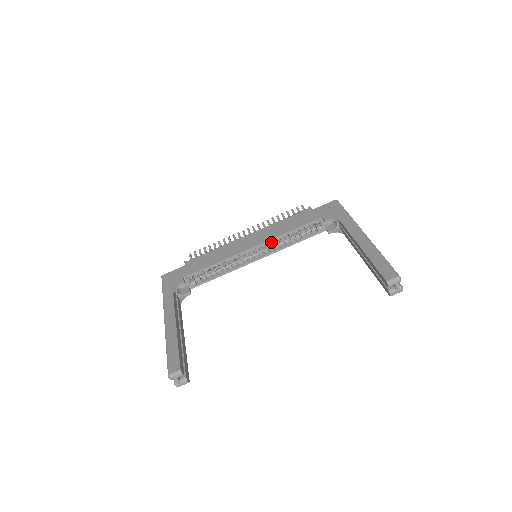
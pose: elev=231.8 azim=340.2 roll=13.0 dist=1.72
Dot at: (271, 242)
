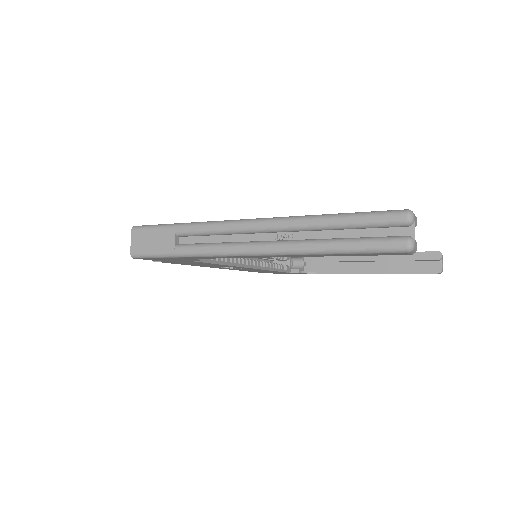
Dot at: occluded
